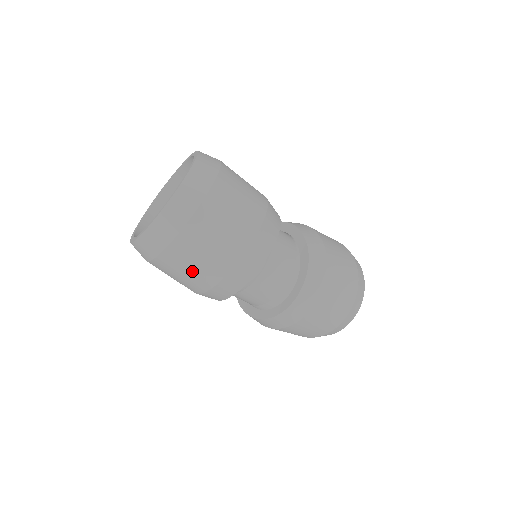
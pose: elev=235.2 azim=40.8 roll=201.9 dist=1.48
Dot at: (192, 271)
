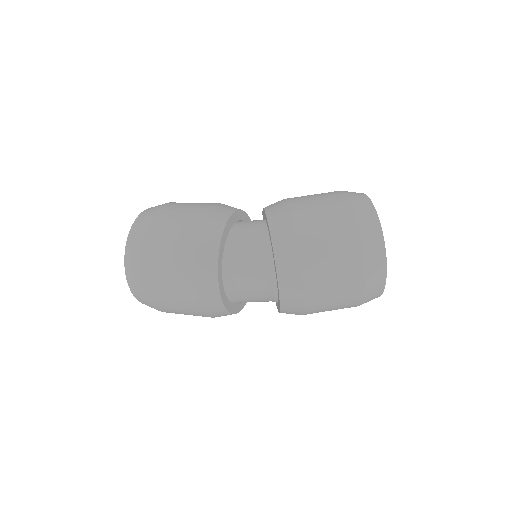
Dot at: (175, 301)
